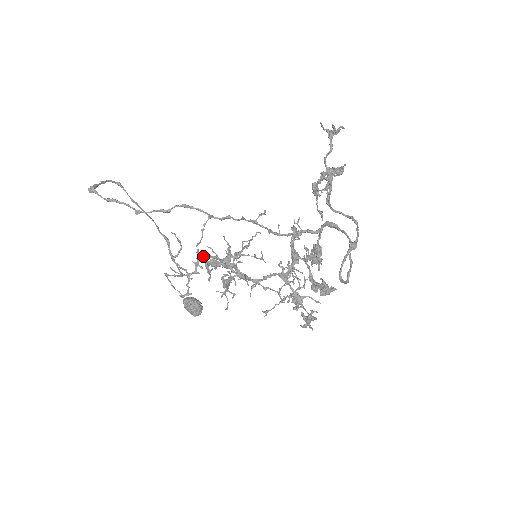
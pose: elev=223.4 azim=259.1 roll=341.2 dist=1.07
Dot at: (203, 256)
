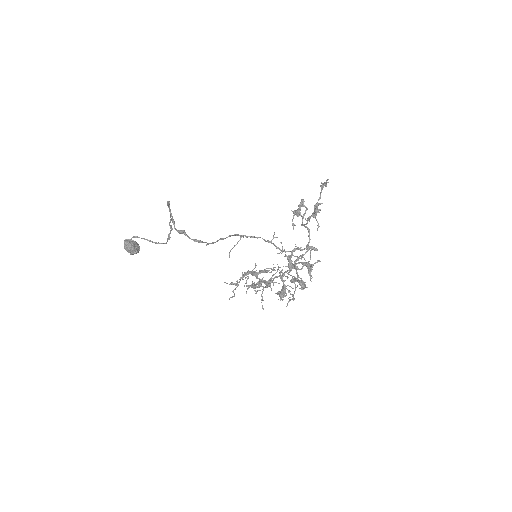
Dot at: occluded
